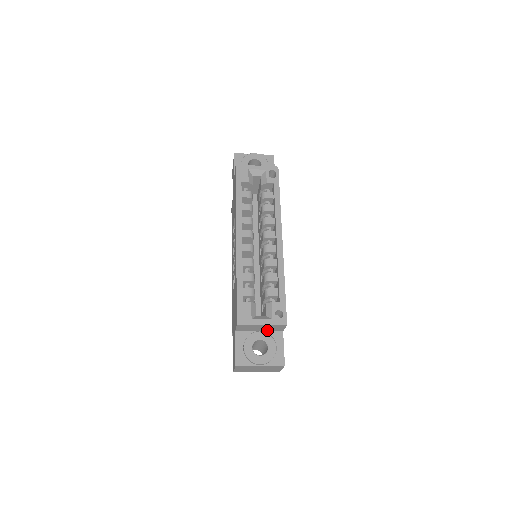
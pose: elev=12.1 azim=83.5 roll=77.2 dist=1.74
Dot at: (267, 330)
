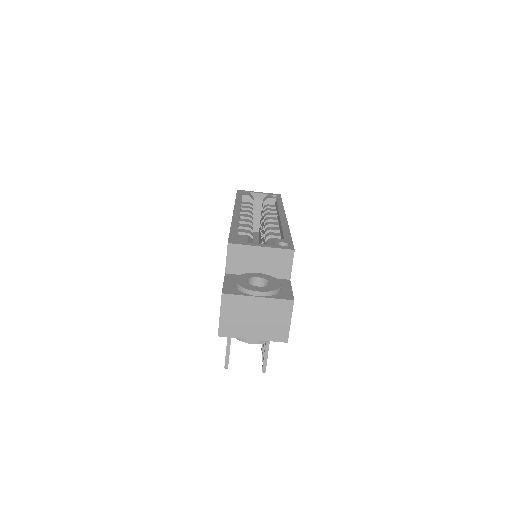
Dot at: (268, 273)
